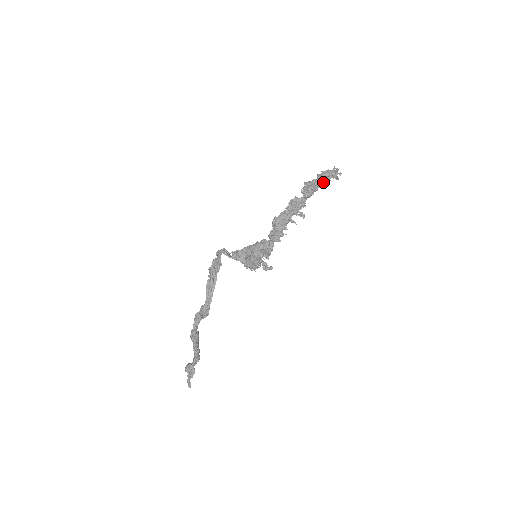
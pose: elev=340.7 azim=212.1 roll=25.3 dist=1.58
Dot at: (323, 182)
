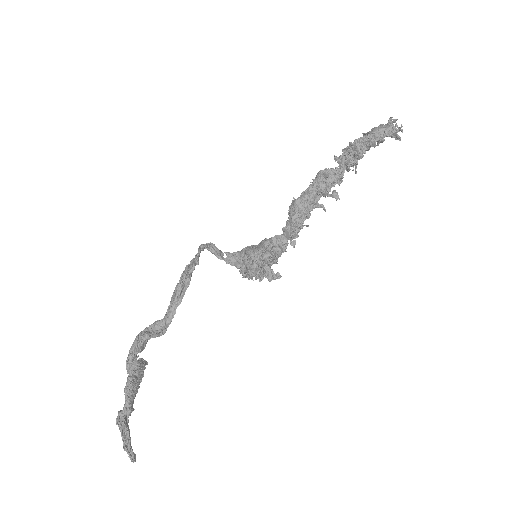
Dot at: (373, 144)
